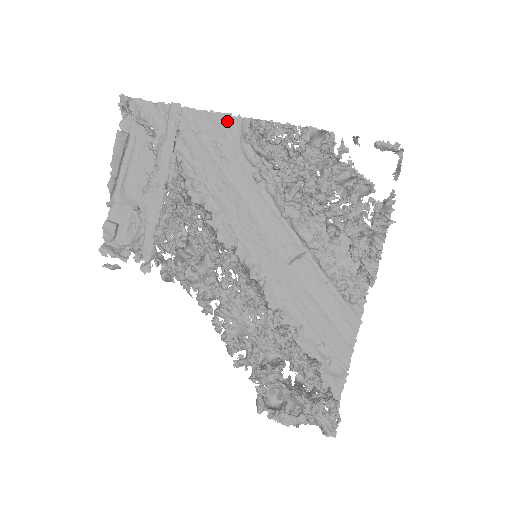
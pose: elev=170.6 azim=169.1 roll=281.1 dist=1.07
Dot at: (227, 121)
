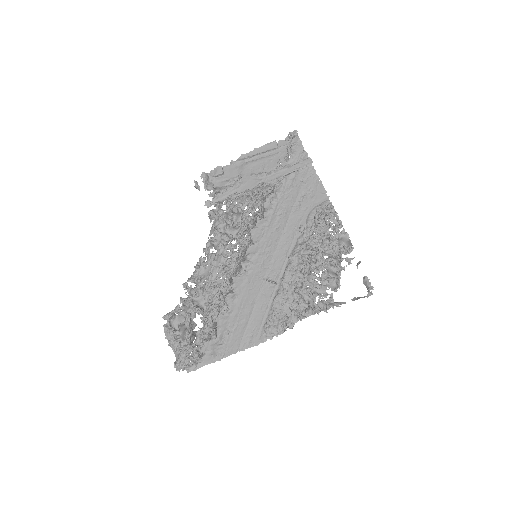
Dot at: (321, 193)
